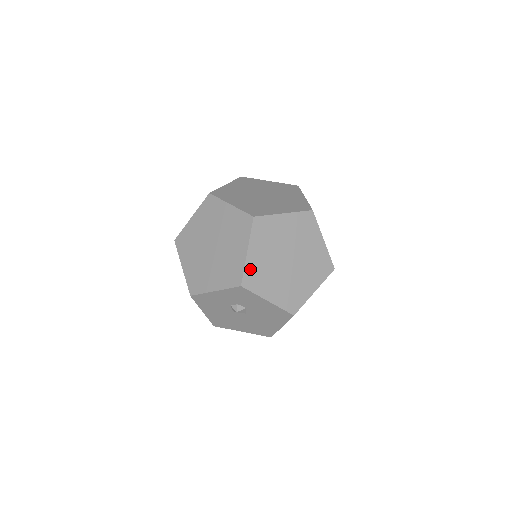
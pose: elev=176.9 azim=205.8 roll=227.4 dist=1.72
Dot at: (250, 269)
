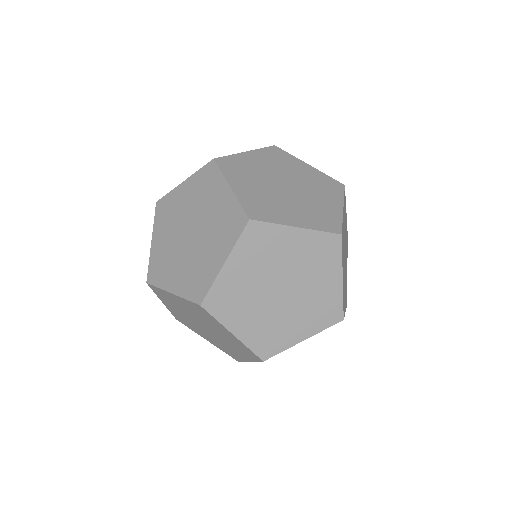
Dot at: (343, 295)
